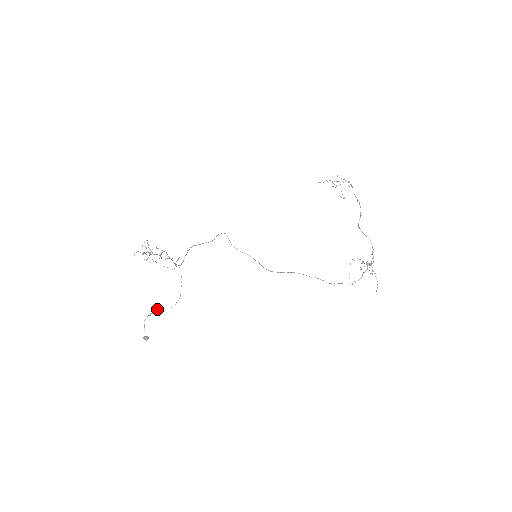
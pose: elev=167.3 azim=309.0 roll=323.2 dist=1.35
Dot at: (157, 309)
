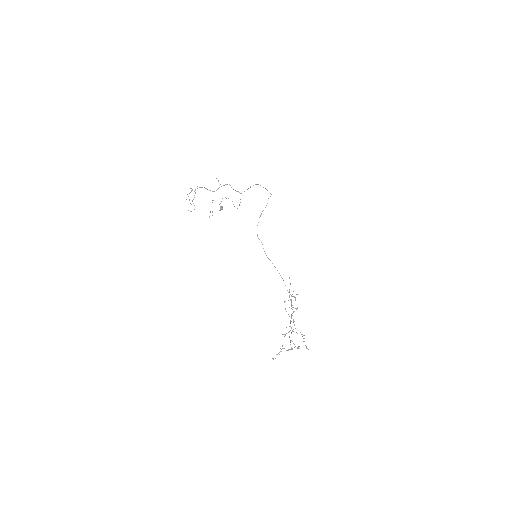
Dot at: occluded
